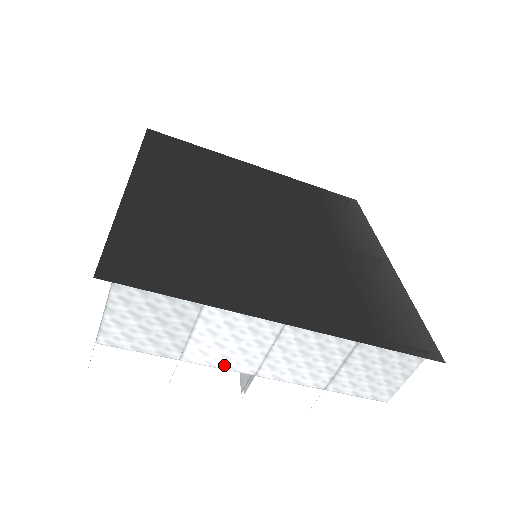
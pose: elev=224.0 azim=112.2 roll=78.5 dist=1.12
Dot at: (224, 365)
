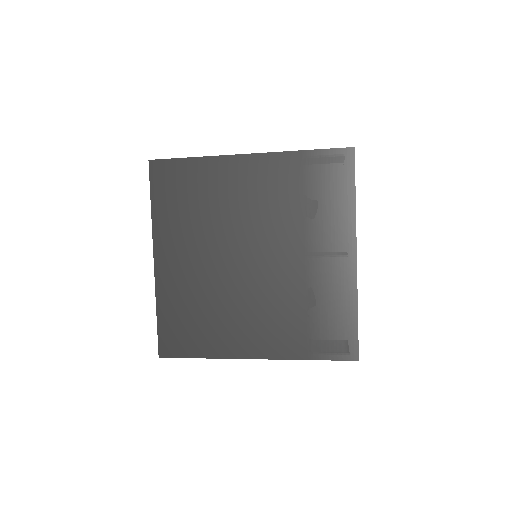
Dot at: occluded
